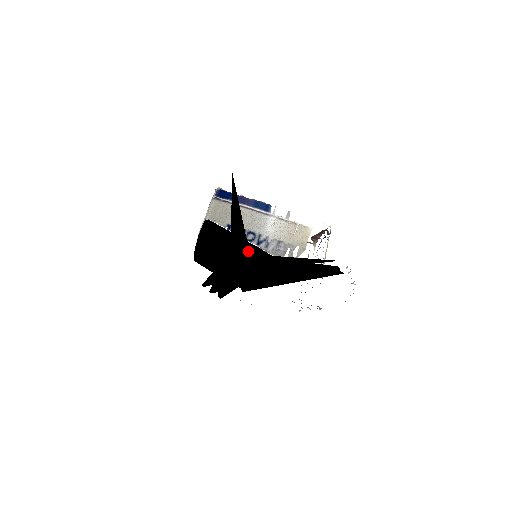
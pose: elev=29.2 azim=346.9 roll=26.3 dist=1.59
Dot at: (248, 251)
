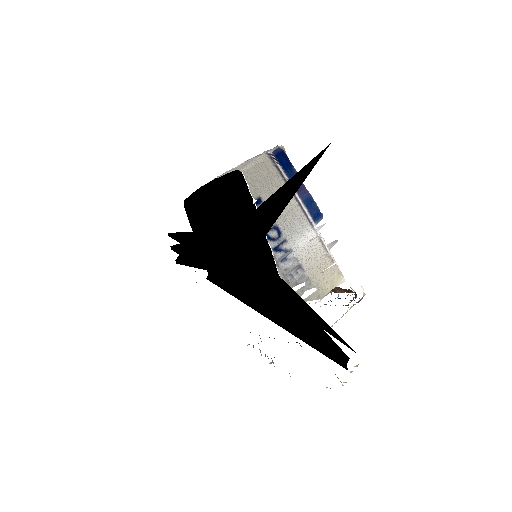
Dot at: (255, 246)
